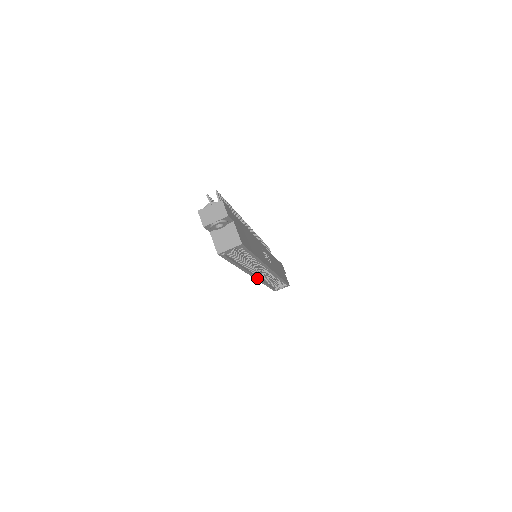
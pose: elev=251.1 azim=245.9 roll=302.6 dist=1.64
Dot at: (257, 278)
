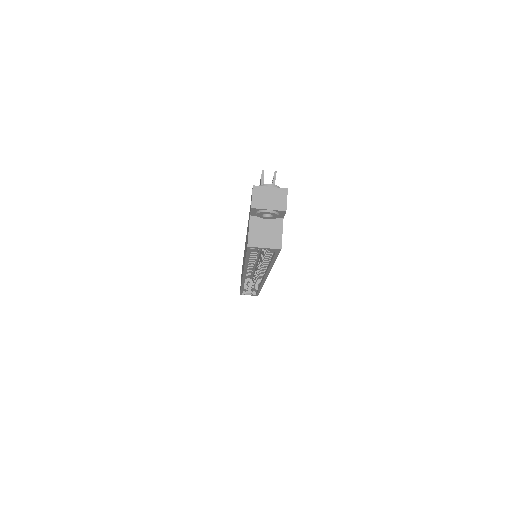
Dot at: (244, 279)
